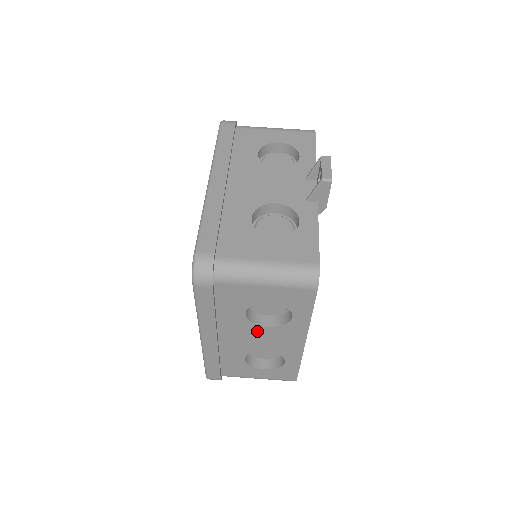
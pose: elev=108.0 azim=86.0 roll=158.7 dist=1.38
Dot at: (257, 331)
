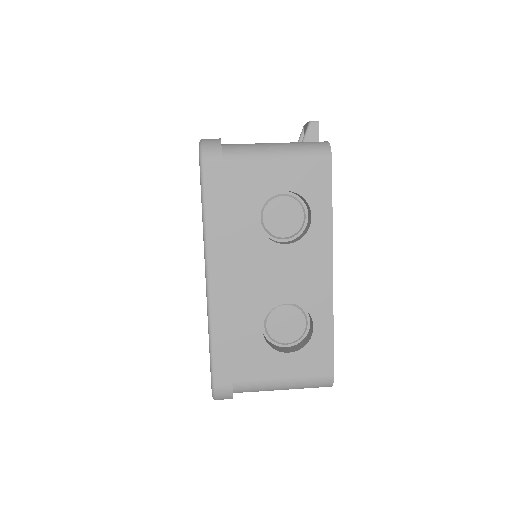
Dot at: (274, 256)
